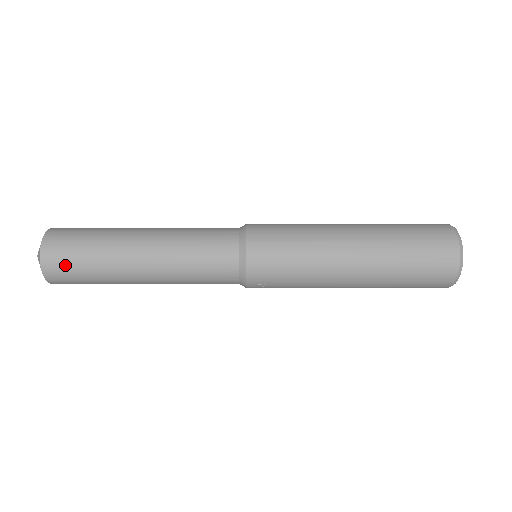
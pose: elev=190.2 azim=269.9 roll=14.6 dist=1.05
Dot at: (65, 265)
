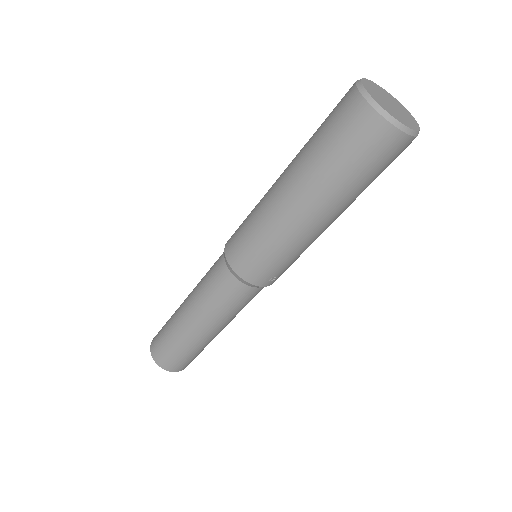
Dot at: (171, 360)
